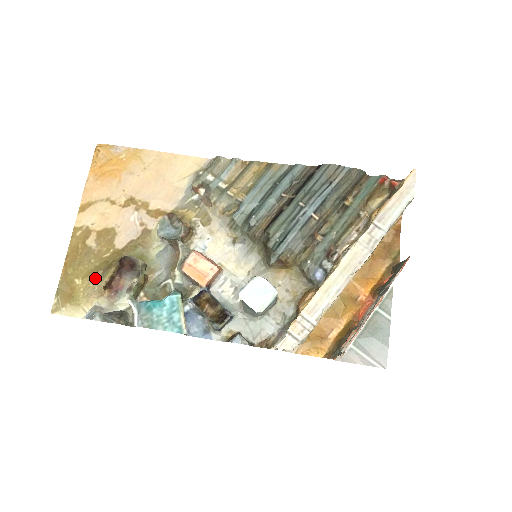
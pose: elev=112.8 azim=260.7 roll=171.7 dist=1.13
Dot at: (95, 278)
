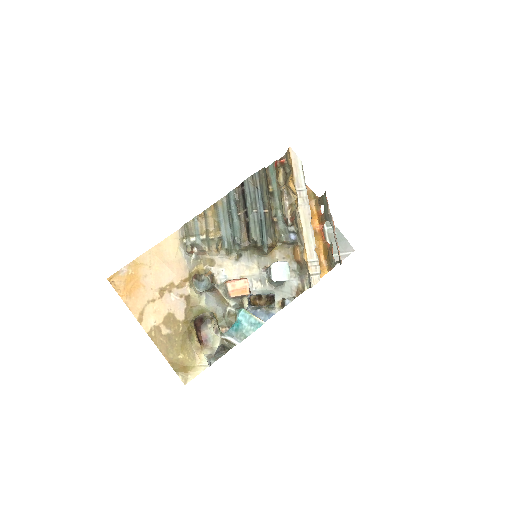
Dot at: (188, 346)
